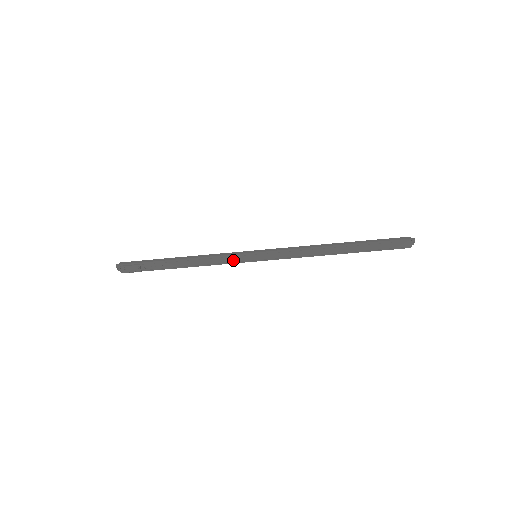
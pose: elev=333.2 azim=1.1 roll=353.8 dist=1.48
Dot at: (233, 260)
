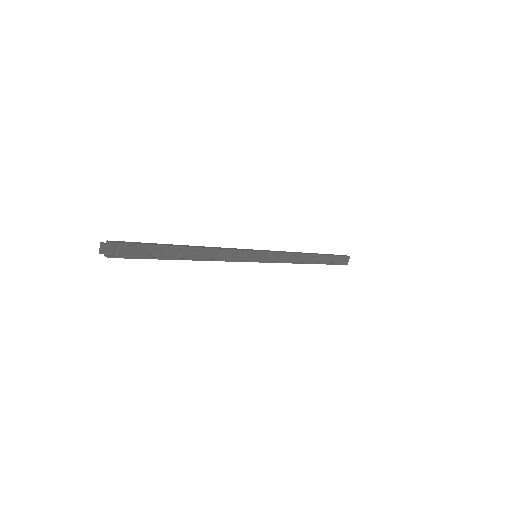
Dot at: (238, 257)
